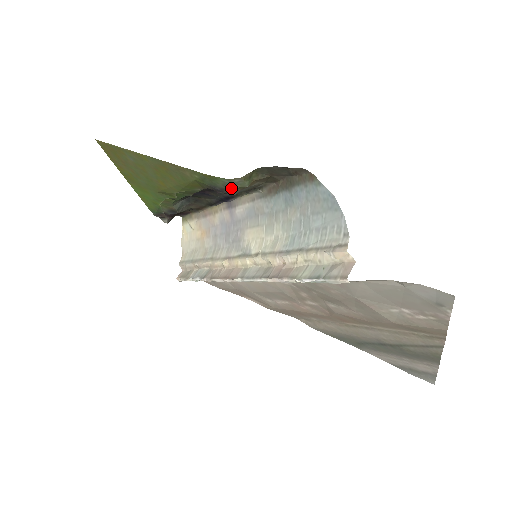
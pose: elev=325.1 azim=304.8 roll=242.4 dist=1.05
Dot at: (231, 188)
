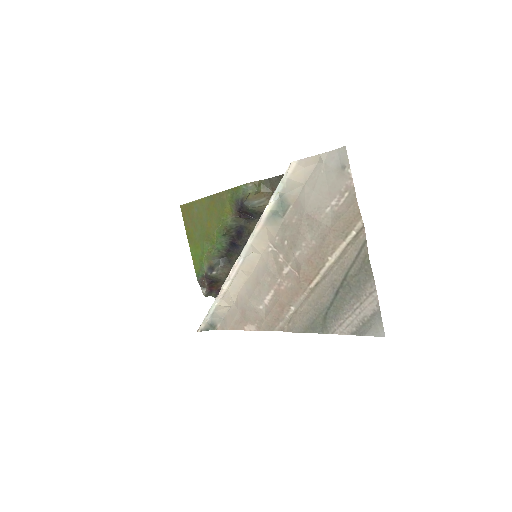
Dot at: (247, 195)
